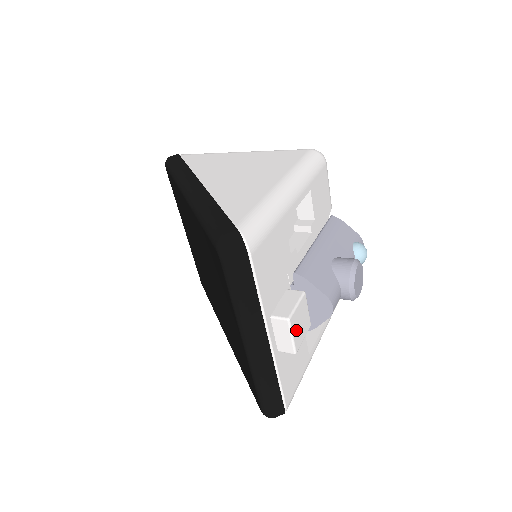
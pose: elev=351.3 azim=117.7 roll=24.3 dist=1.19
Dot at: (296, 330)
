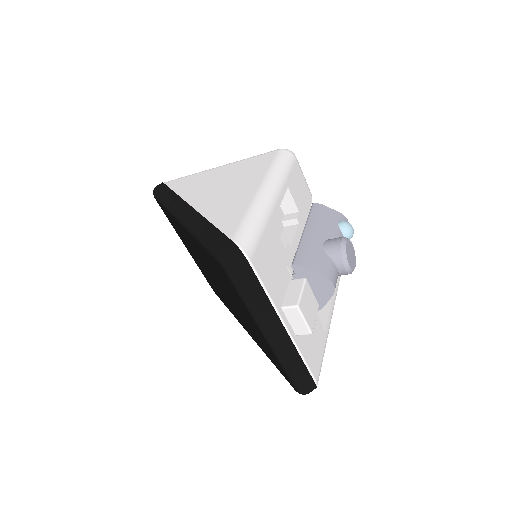
Dot at: (307, 313)
